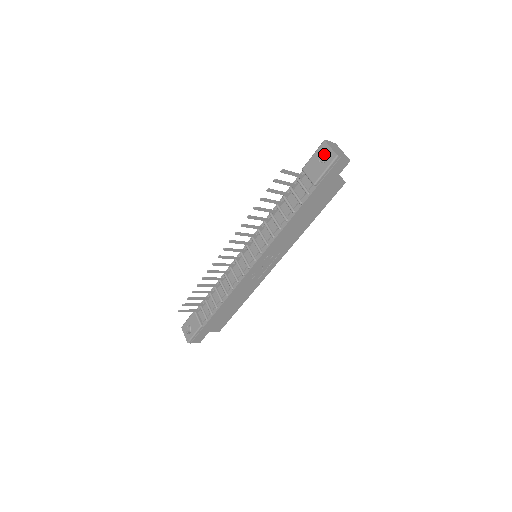
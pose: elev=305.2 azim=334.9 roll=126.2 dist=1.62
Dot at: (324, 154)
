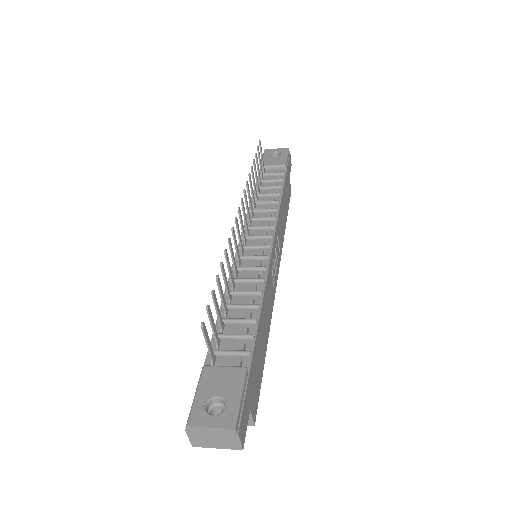
Dot at: occluded
